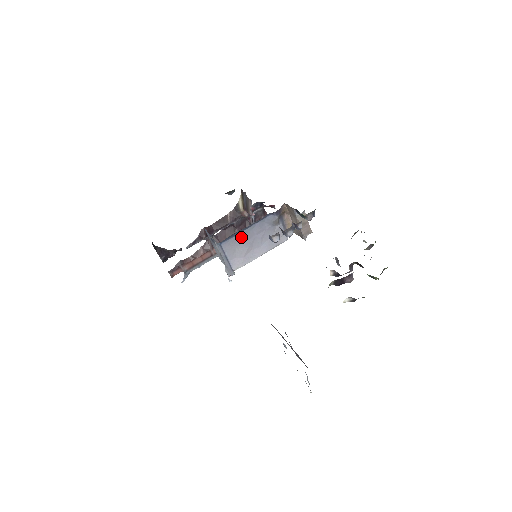
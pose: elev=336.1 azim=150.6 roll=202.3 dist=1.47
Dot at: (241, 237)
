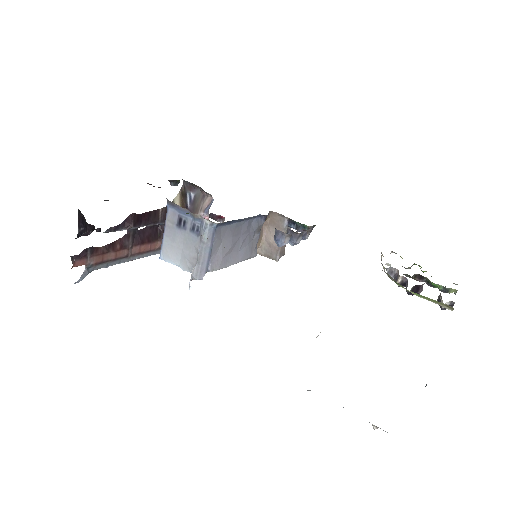
Dot at: (232, 229)
